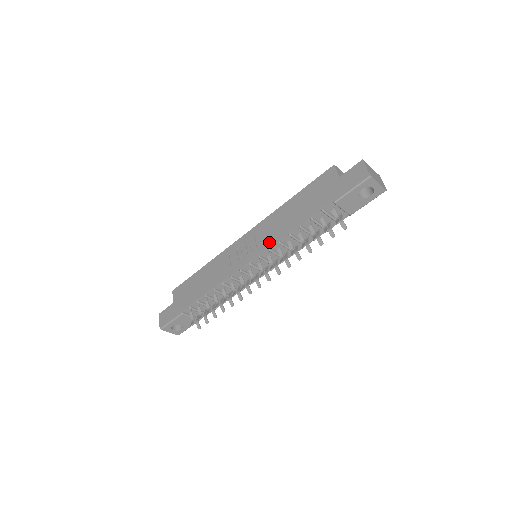
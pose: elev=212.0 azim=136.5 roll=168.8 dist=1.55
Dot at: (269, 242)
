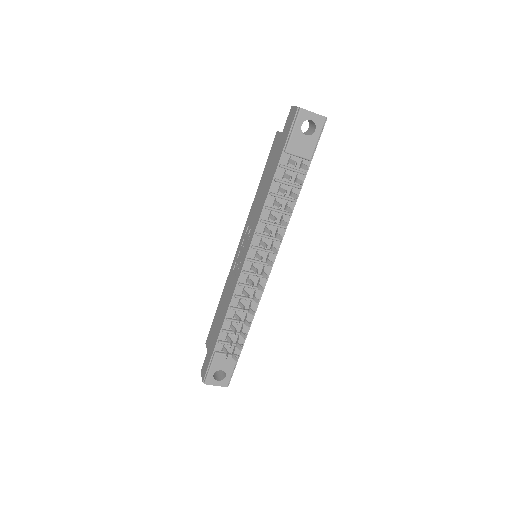
Dot at: (254, 228)
